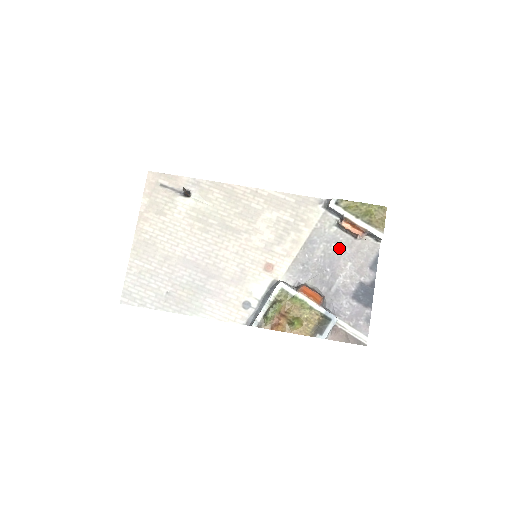
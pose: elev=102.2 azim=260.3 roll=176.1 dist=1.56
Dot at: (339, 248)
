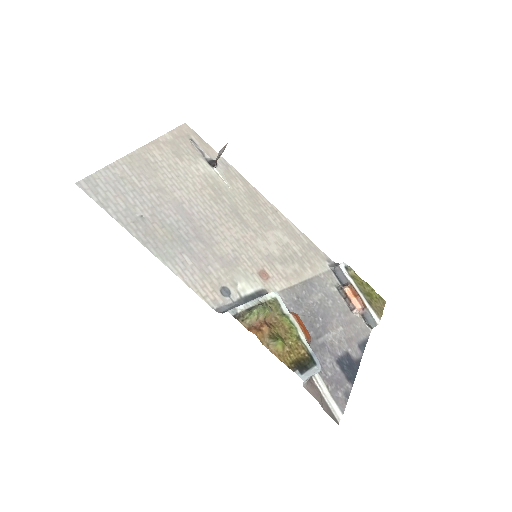
Dot at: (335, 308)
